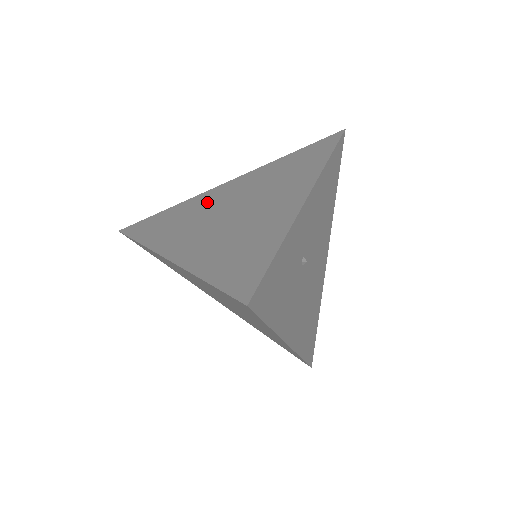
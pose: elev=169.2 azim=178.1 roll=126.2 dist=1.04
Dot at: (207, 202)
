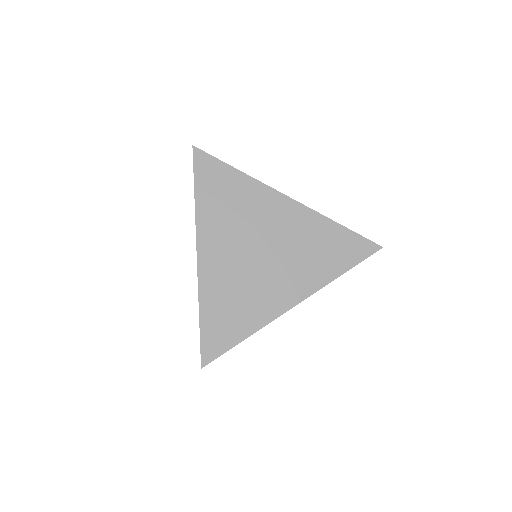
Dot at: (259, 211)
